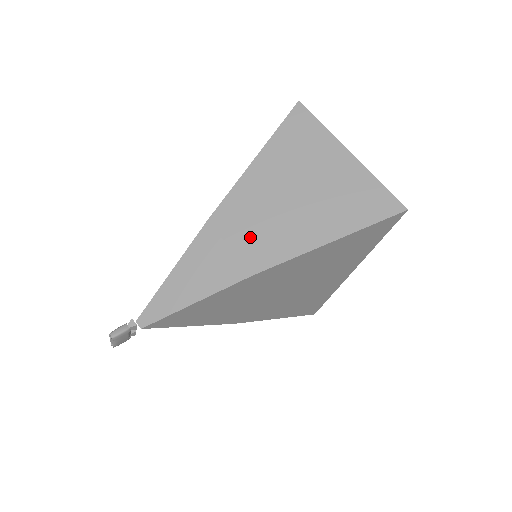
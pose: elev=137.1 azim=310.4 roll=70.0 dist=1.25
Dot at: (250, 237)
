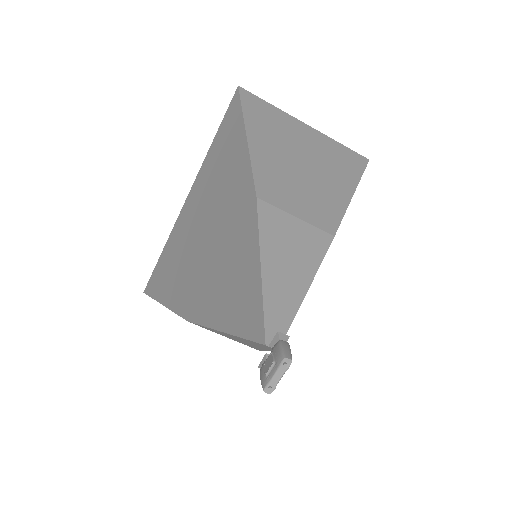
Dot at: (303, 203)
